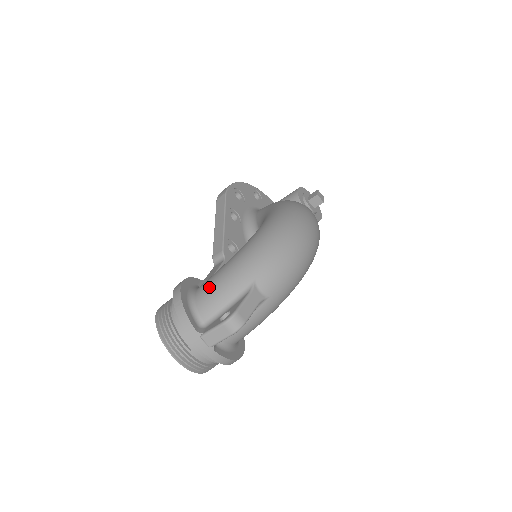
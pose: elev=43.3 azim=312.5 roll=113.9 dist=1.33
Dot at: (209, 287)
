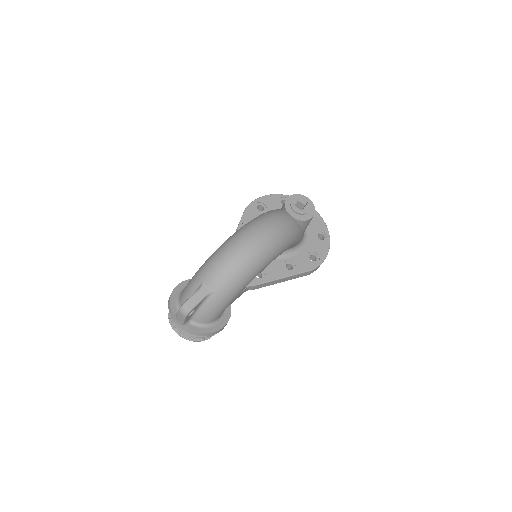
Dot at: (186, 286)
